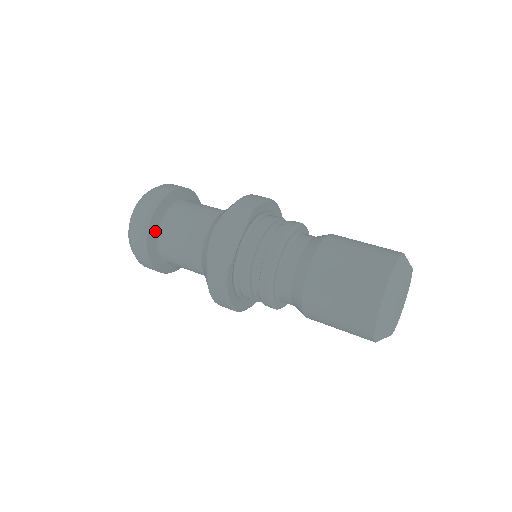
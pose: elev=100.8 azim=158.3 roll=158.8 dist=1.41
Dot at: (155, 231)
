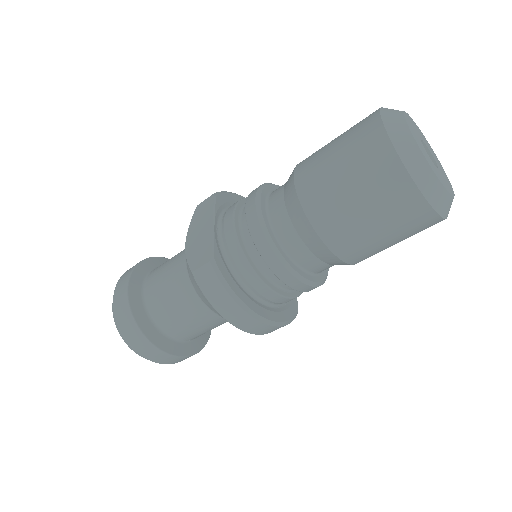
Dot at: (139, 300)
